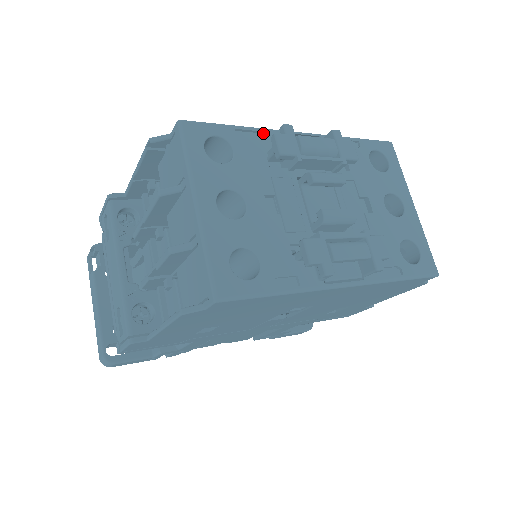
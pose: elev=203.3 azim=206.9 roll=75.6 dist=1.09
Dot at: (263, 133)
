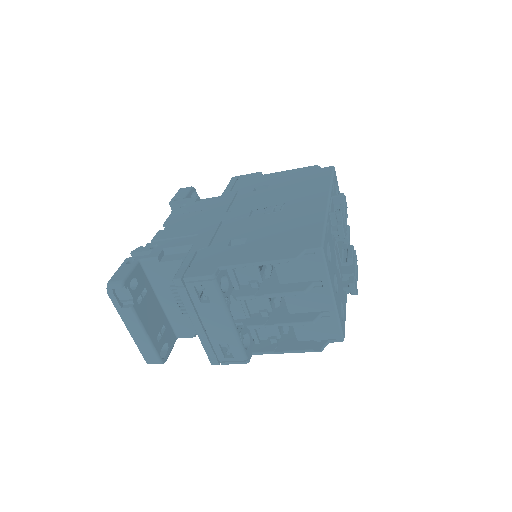
Dot at: (328, 219)
